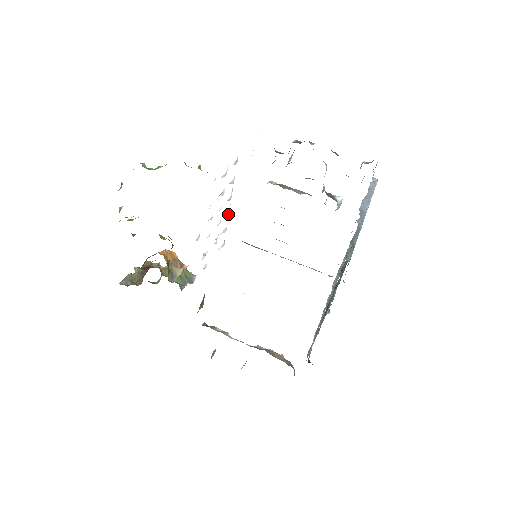
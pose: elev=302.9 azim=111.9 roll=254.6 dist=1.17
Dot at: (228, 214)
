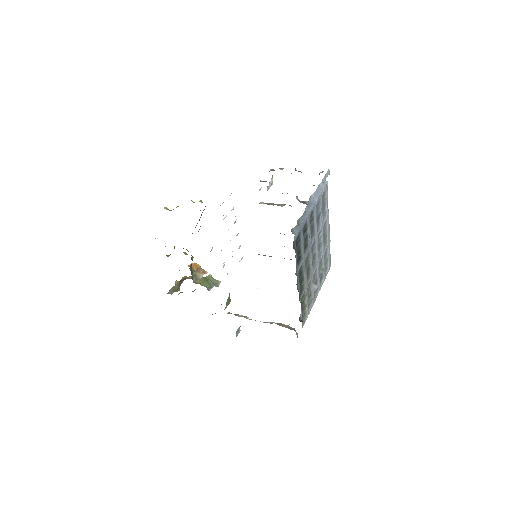
Dot at: occluded
